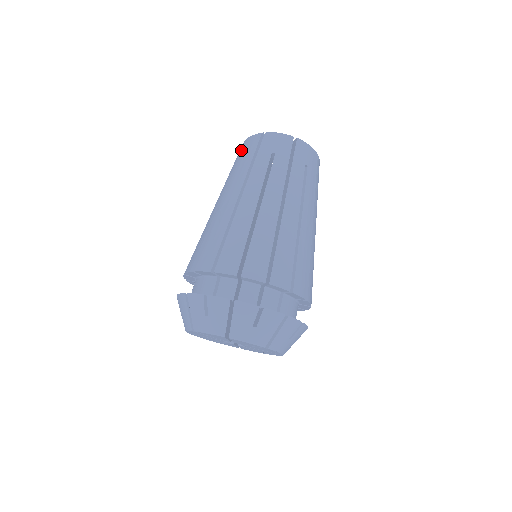
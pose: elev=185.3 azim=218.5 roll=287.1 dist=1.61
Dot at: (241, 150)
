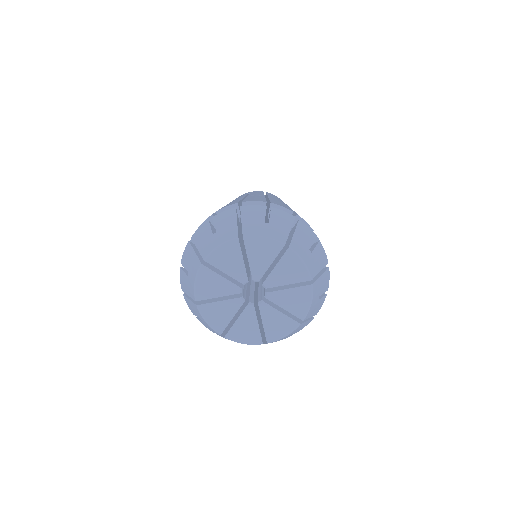
Dot at: (243, 194)
